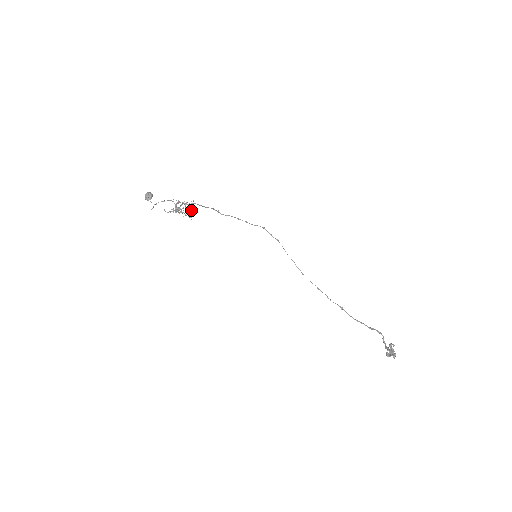
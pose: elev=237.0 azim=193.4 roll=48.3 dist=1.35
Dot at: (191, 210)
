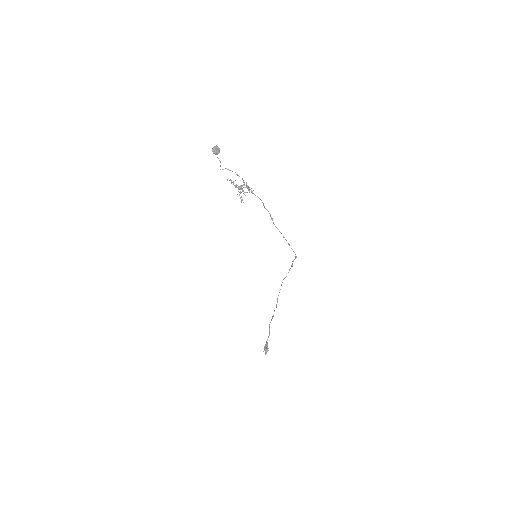
Dot at: (244, 194)
